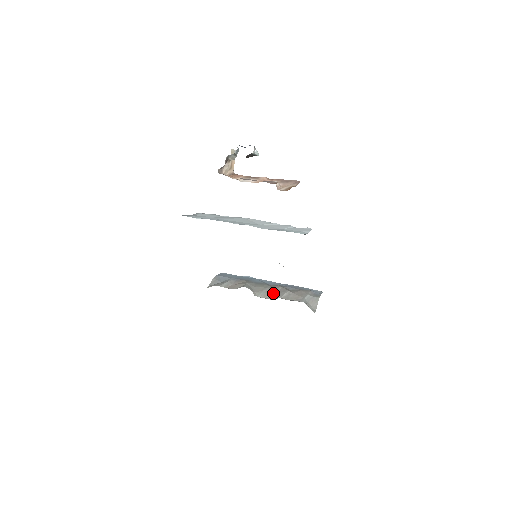
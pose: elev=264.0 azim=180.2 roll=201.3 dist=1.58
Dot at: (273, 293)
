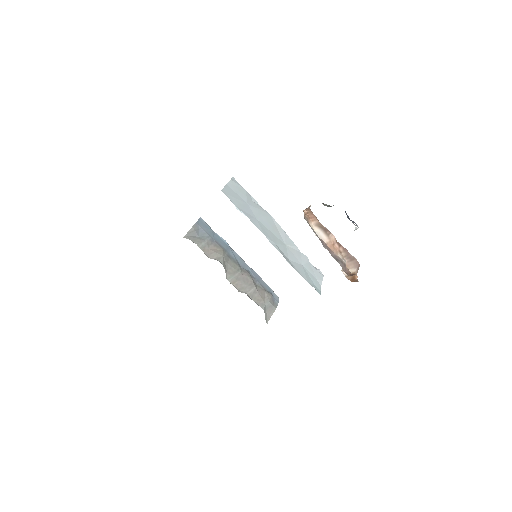
Dot at: (242, 282)
